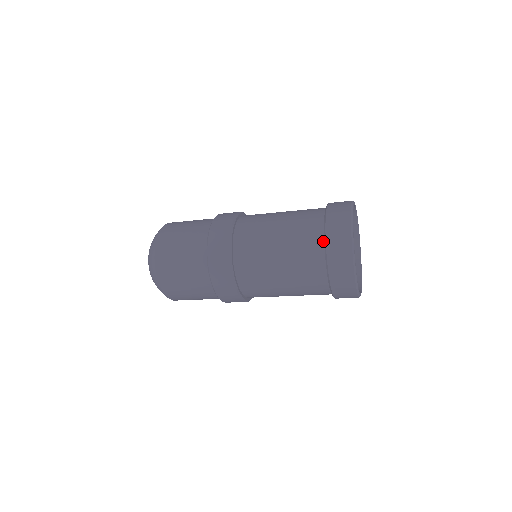
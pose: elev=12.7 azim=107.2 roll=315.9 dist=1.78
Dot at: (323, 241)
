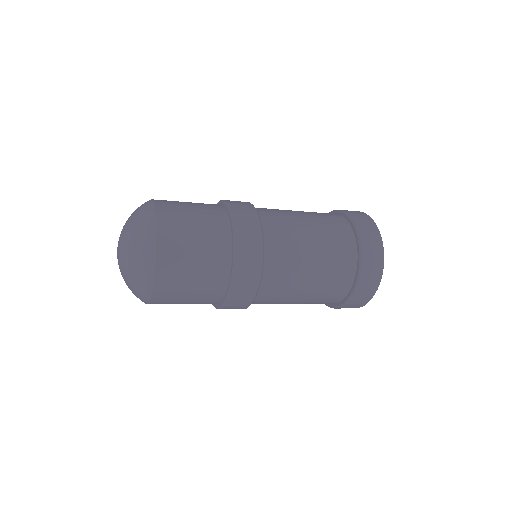
Dot at: (355, 269)
